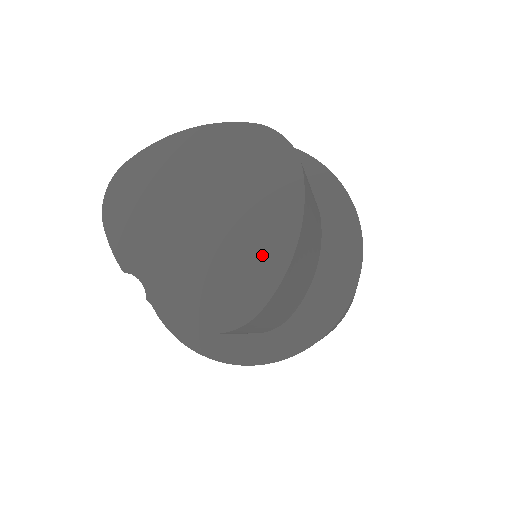
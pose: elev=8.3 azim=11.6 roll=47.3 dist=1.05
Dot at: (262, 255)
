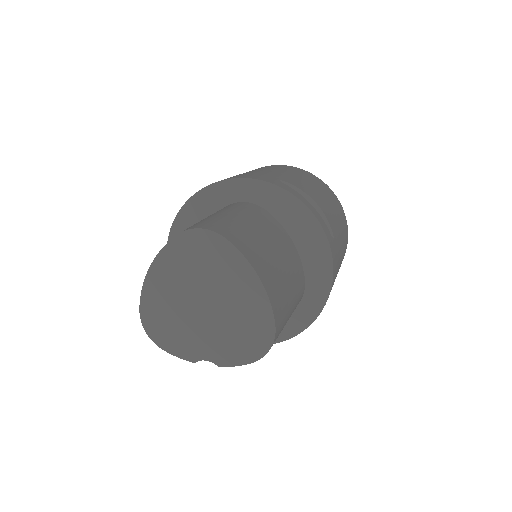
Dot at: (249, 299)
